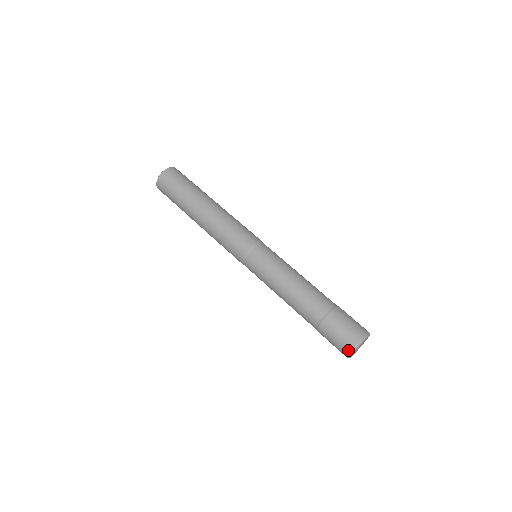
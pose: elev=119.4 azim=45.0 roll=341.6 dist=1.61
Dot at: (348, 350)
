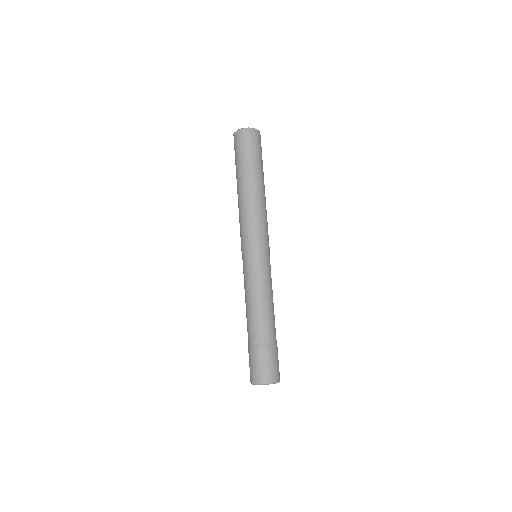
Dot at: (250, 379)
